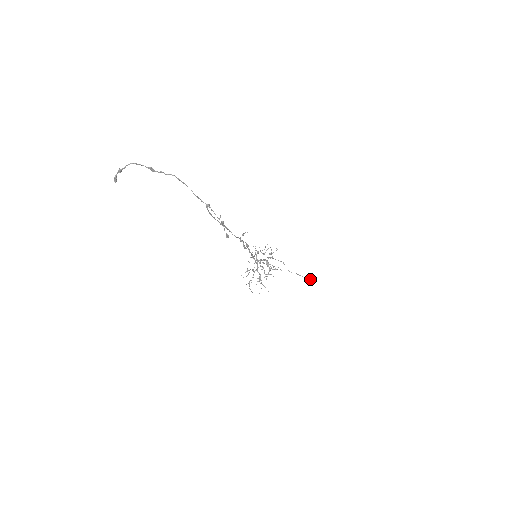
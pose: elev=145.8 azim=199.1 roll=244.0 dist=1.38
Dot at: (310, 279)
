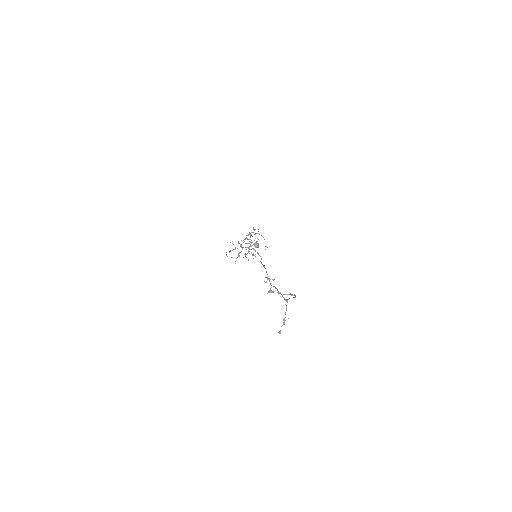
Dot at: (256, 244)
